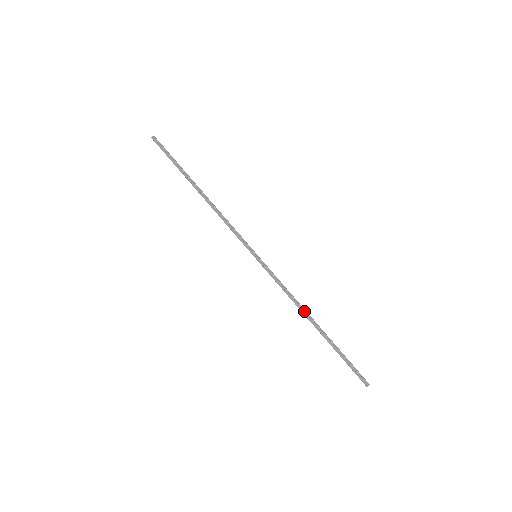
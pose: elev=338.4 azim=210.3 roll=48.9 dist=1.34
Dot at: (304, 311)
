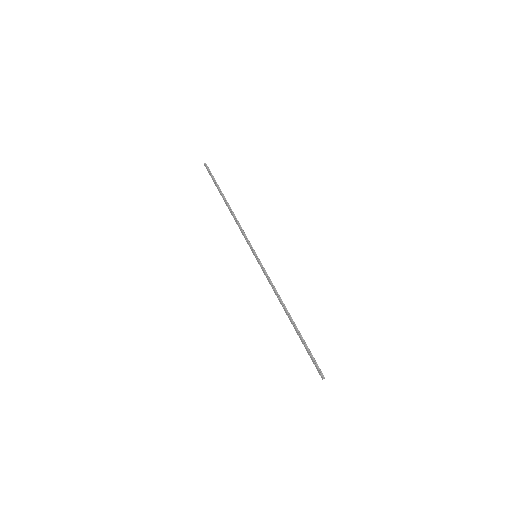
Dot at: (282, 305)
